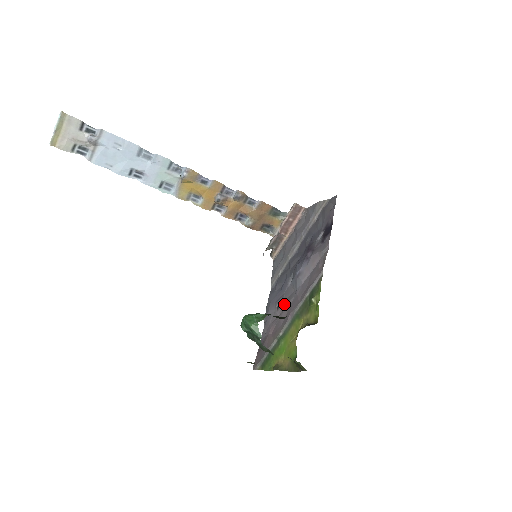
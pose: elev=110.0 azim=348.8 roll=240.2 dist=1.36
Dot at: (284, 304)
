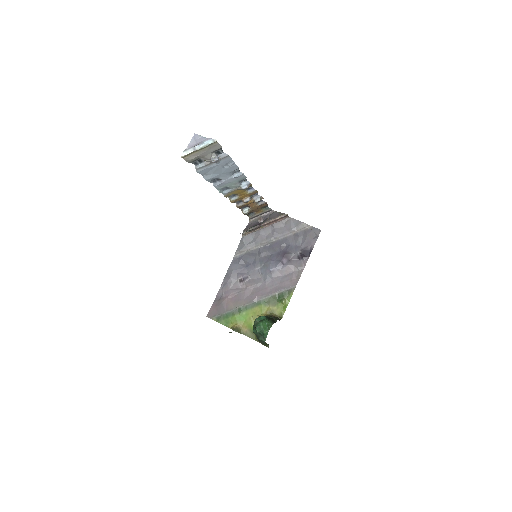
Dot at: (249, 283)
